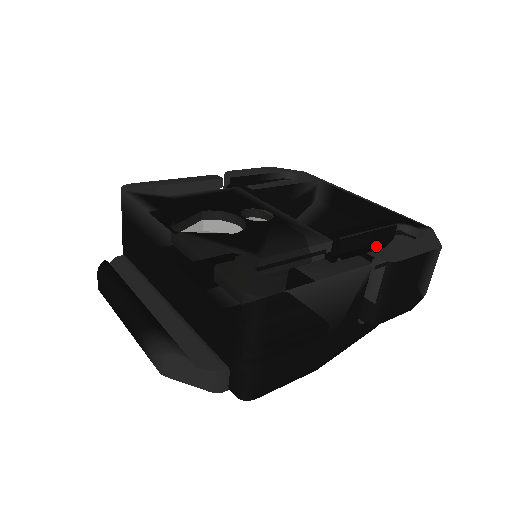
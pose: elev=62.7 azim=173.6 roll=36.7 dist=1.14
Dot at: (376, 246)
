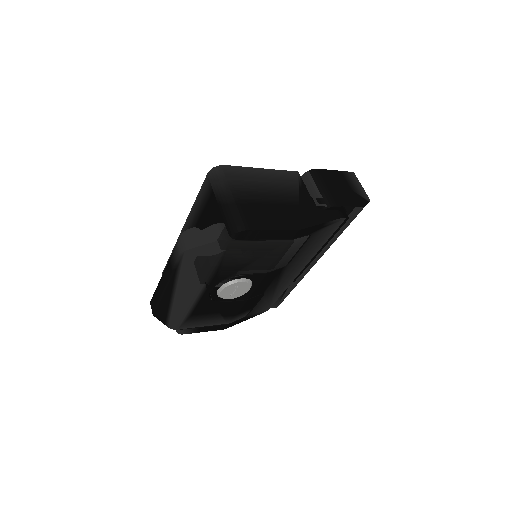
Dot at: occluded
